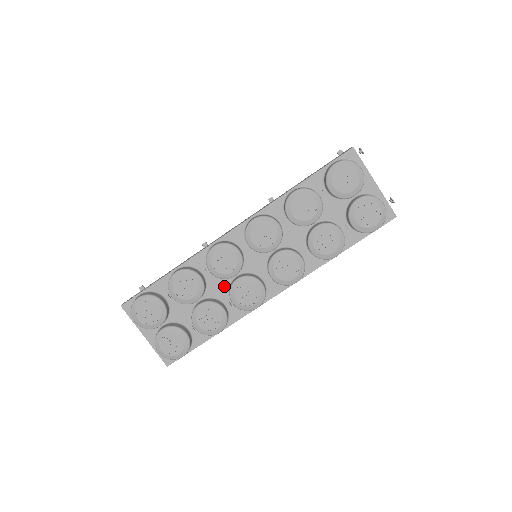
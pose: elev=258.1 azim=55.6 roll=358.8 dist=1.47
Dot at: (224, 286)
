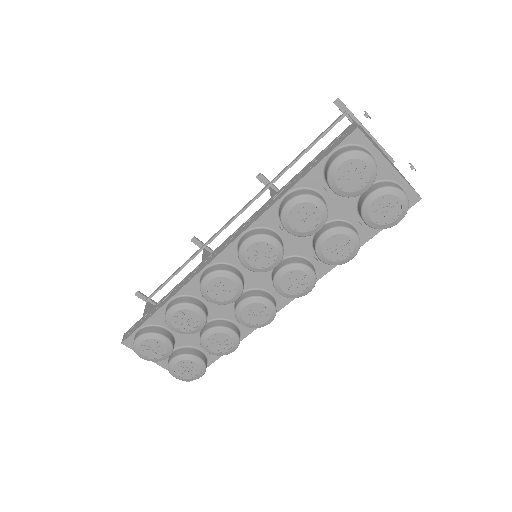
Dot at: (228, 306)
